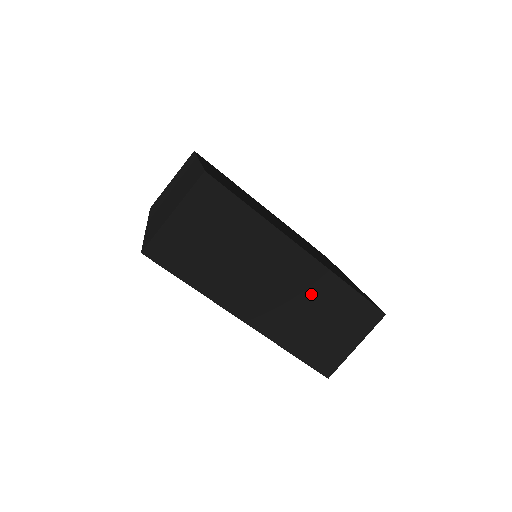
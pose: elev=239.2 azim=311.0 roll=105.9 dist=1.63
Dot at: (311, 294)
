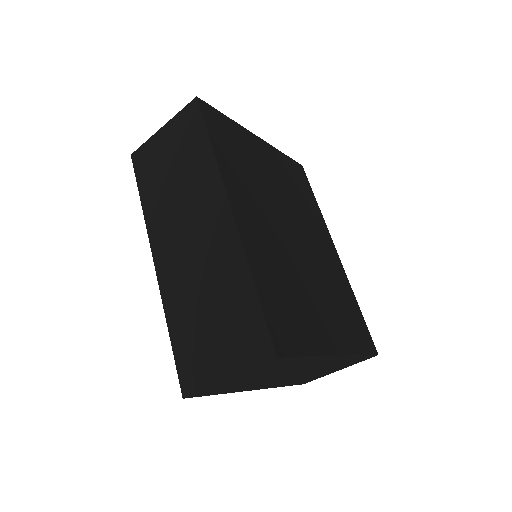
Dot at: (215, 268)
